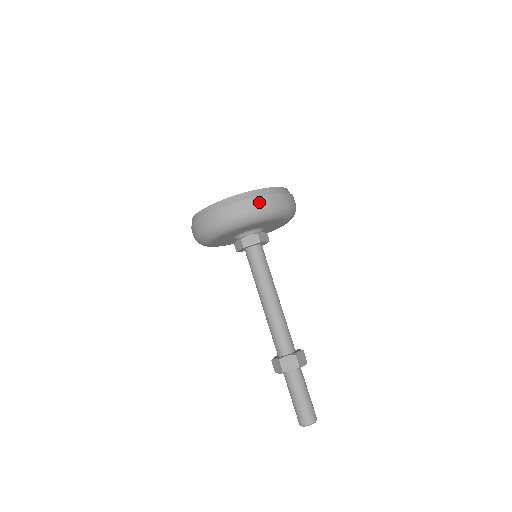
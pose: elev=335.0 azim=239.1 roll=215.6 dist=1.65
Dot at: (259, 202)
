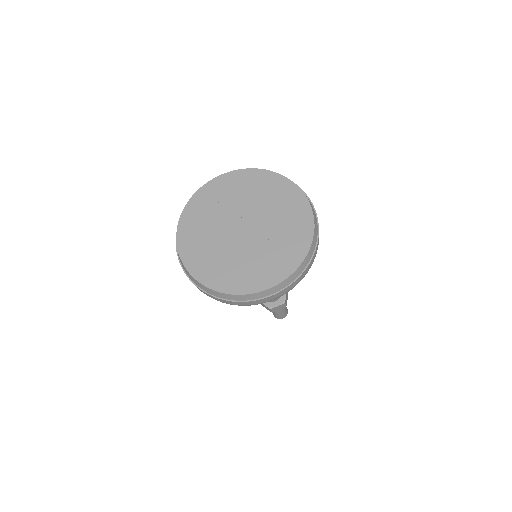
Dot at: (296, 283)
